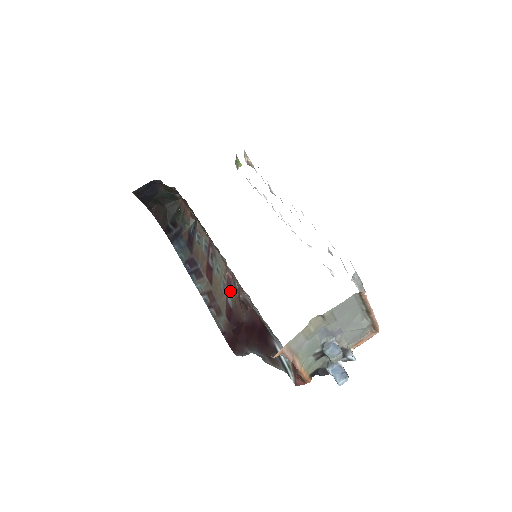
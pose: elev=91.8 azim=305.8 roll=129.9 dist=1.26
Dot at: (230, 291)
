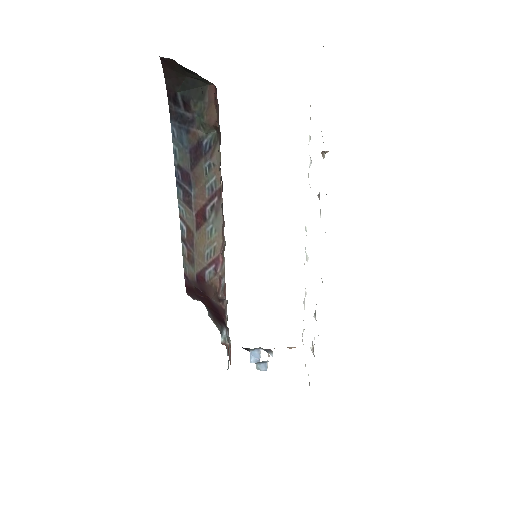
Dot at: (213, 271)
